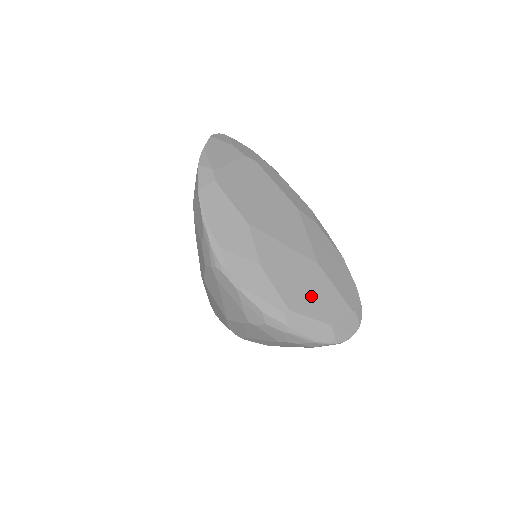
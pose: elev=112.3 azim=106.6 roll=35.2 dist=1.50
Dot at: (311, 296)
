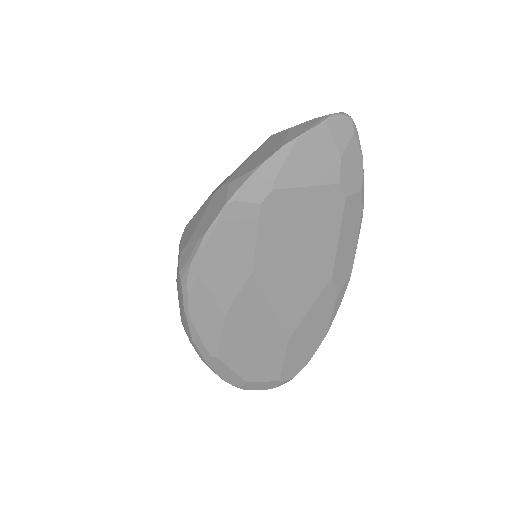
Dot at: (251, 357)
